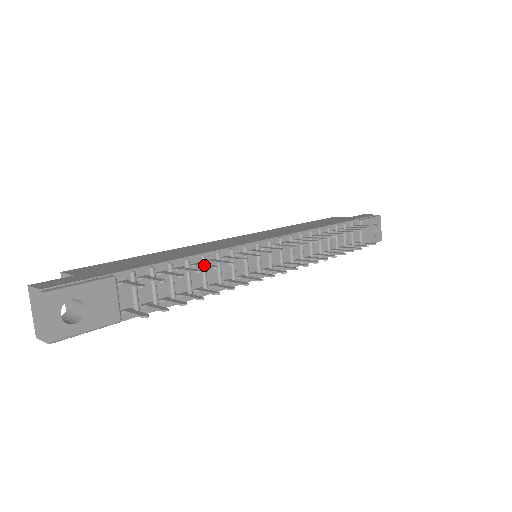
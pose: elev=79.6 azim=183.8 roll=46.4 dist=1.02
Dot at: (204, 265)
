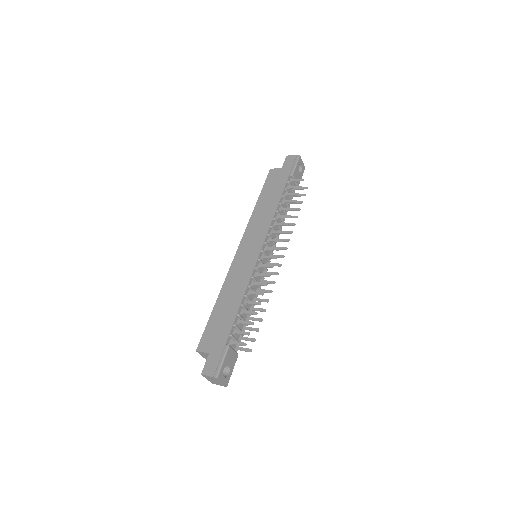
Dot at: (252, 303)
